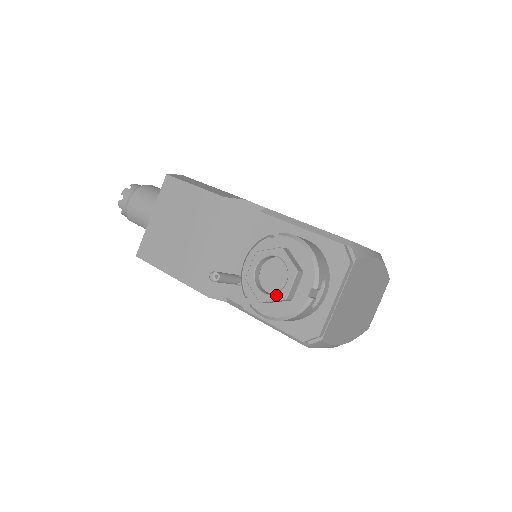
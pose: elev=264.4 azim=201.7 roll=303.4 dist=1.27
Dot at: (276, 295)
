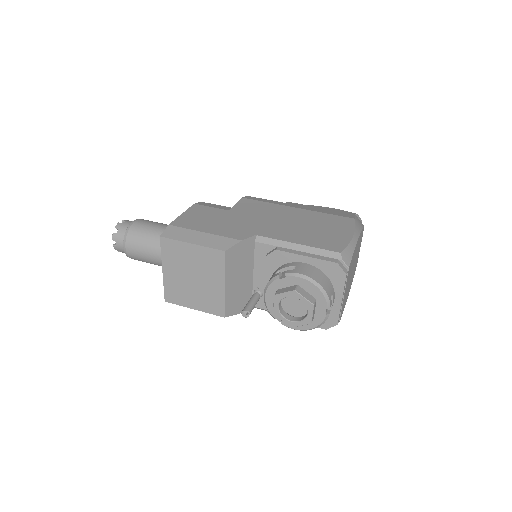
Dot at: (302, 322)
